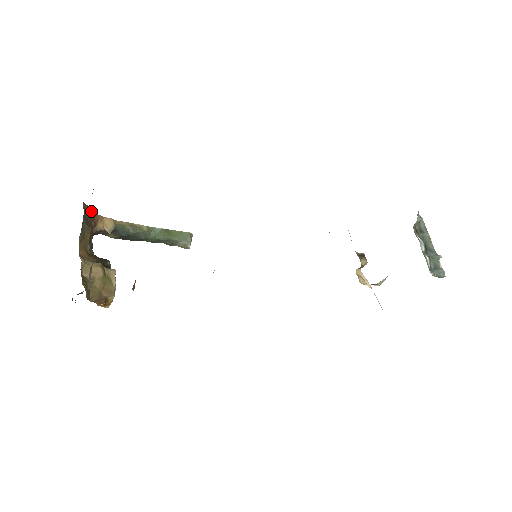
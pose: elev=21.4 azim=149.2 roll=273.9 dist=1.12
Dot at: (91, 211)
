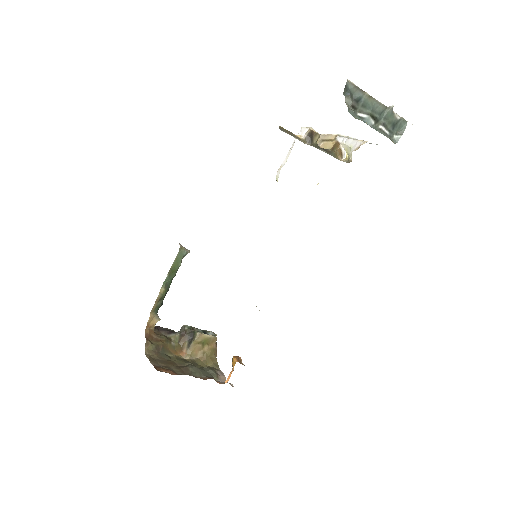
Dot at: (149, 343)
